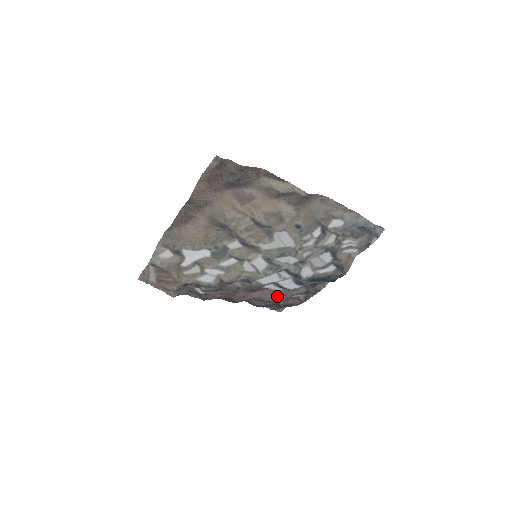
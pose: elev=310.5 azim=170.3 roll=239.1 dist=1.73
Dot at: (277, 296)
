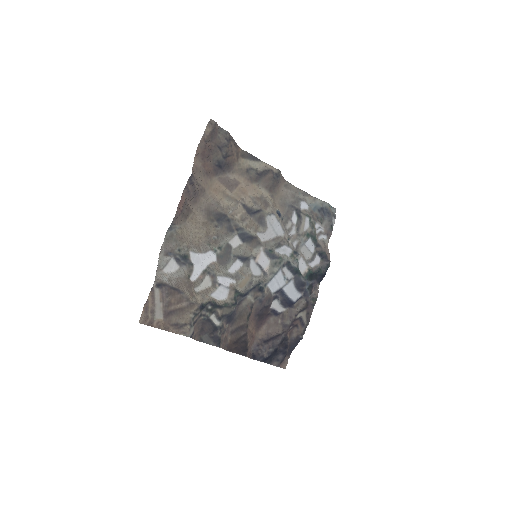
Dot at: (283, 323)
